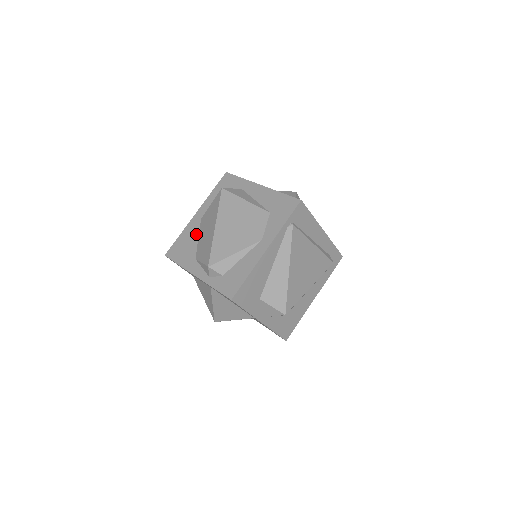
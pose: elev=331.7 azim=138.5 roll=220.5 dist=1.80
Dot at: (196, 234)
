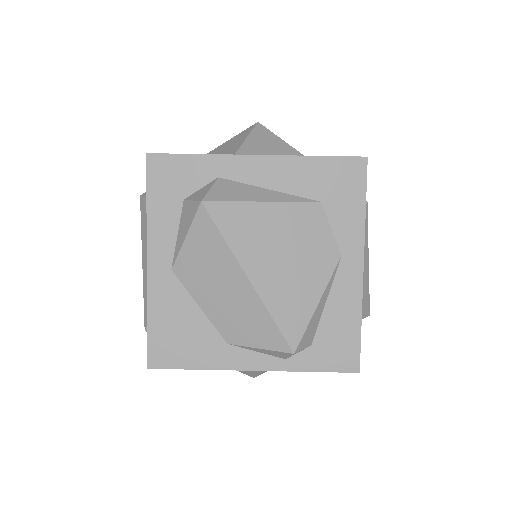
Dot at: (187, 302)
